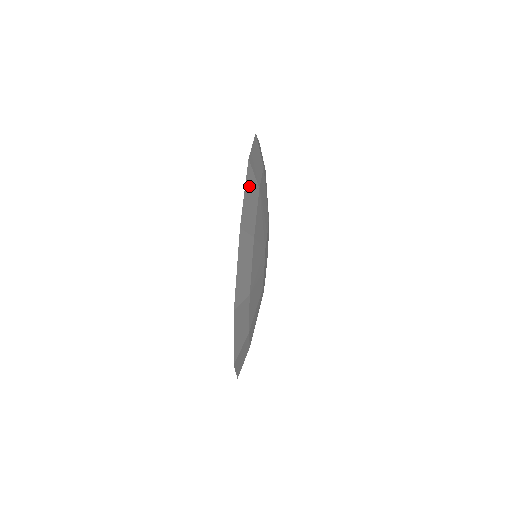
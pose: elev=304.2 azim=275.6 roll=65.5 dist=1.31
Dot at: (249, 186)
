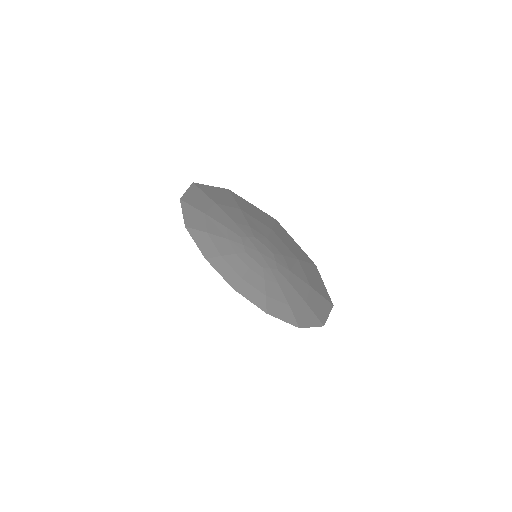
Dot at: occluded
